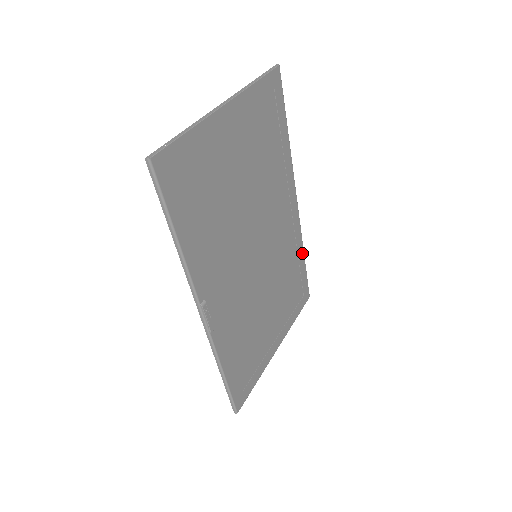
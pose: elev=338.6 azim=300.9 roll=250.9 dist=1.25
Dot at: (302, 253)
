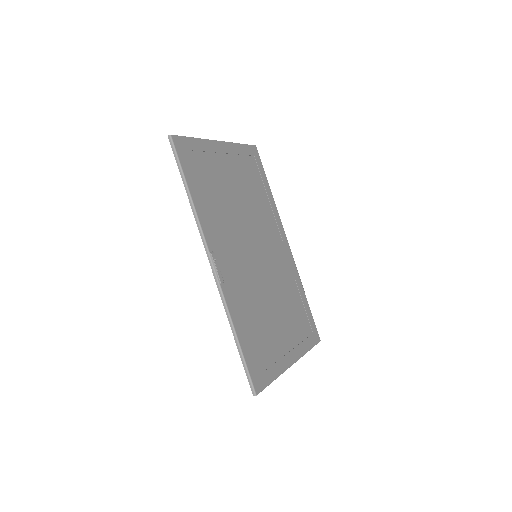
Dot at: (302, 290)
